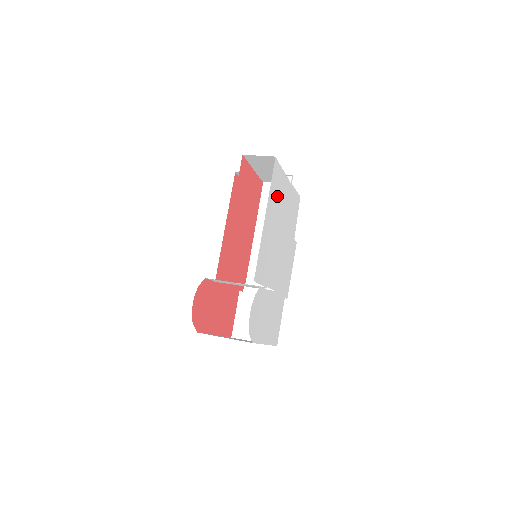
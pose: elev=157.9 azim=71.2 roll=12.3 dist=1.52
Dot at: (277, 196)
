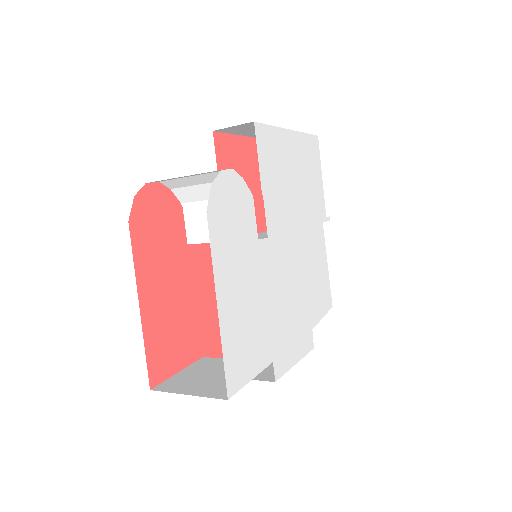
Dot at: (309, 168)
